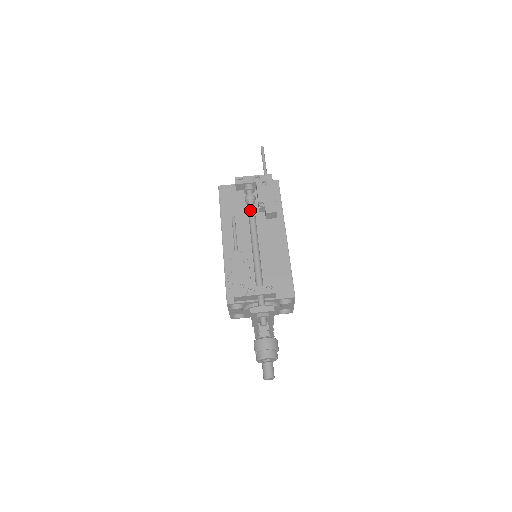
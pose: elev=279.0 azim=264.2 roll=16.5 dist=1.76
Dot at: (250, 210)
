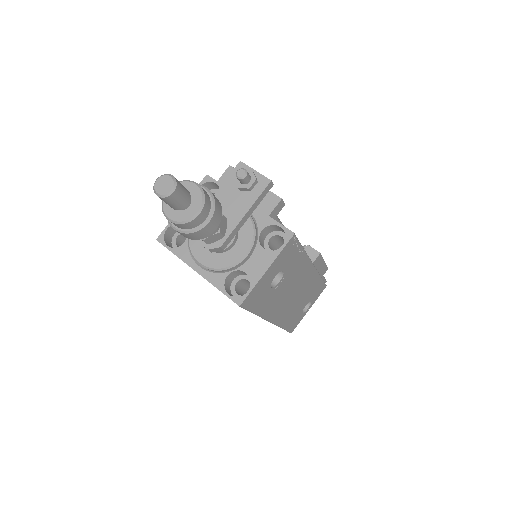
Dot at: occluded
